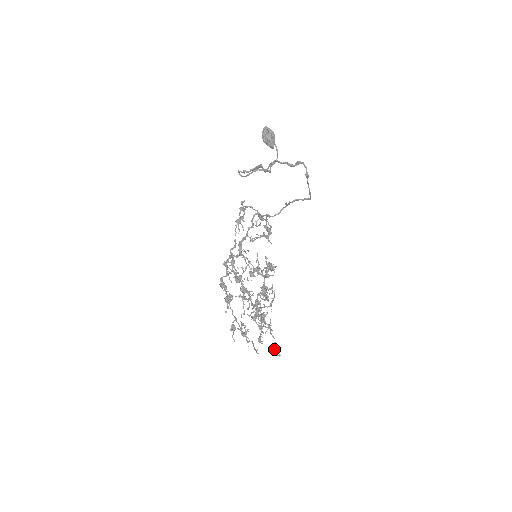
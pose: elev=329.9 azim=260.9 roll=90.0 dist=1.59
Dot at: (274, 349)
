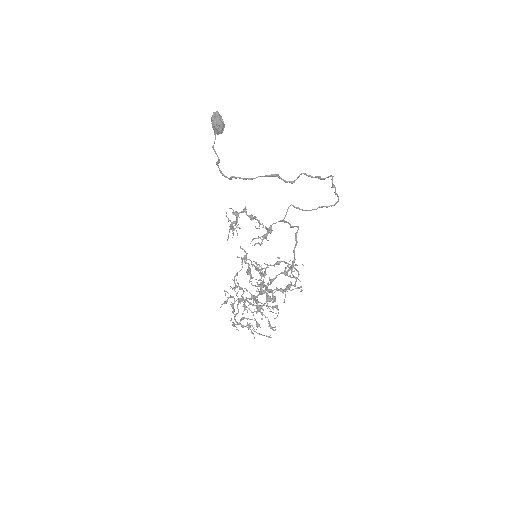
Dot at: occluded
